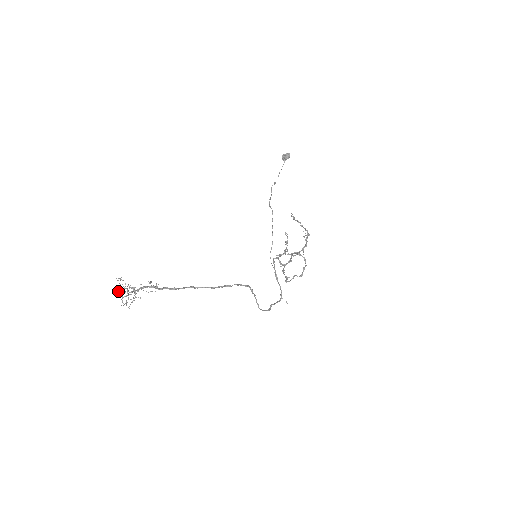
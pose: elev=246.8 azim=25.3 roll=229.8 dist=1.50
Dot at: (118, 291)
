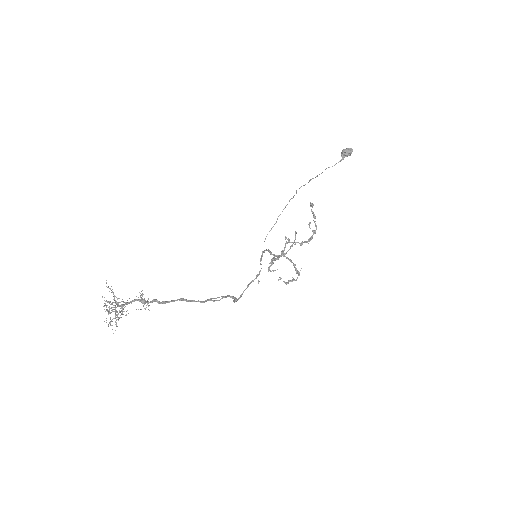
Dot at: (104, 303)
